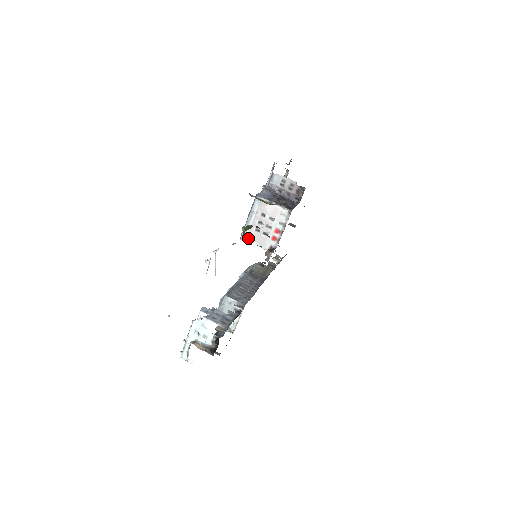
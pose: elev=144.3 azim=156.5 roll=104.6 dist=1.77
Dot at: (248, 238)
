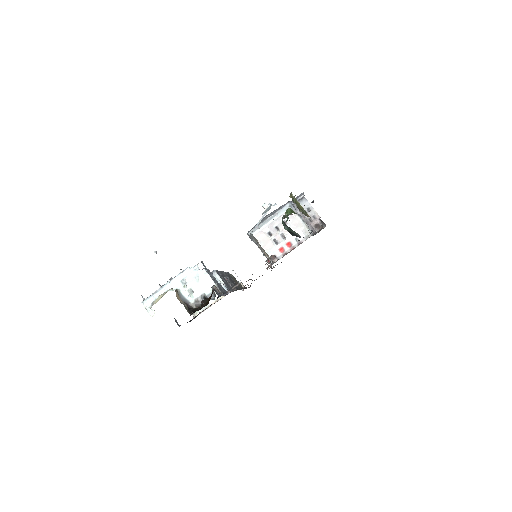
Dot at: (256, 236)
